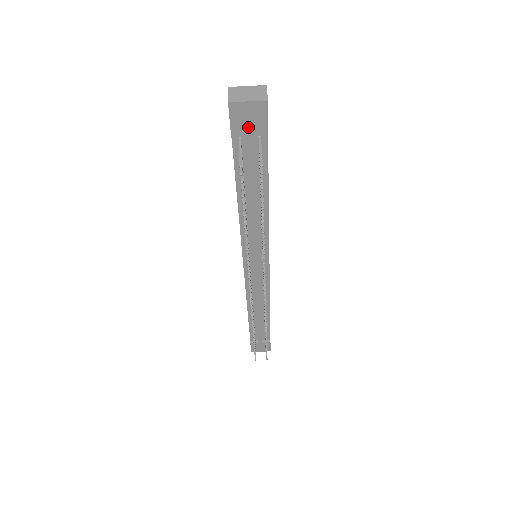
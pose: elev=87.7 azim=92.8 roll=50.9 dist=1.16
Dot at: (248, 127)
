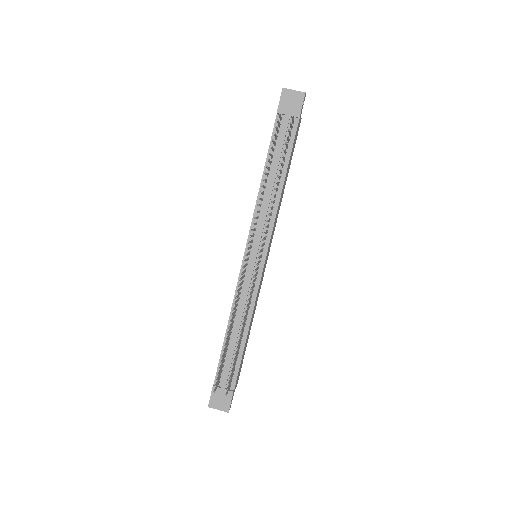
Dot at: (289, 108)
